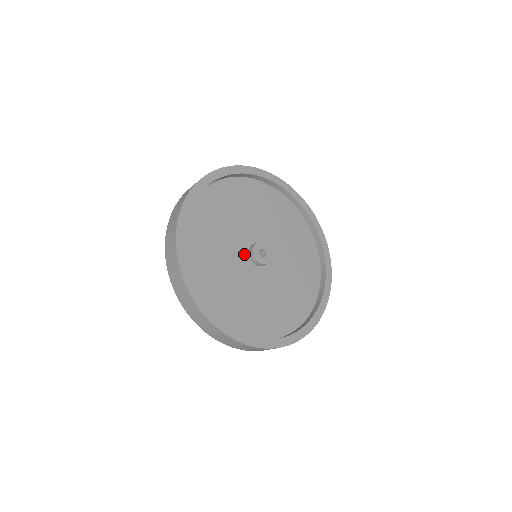
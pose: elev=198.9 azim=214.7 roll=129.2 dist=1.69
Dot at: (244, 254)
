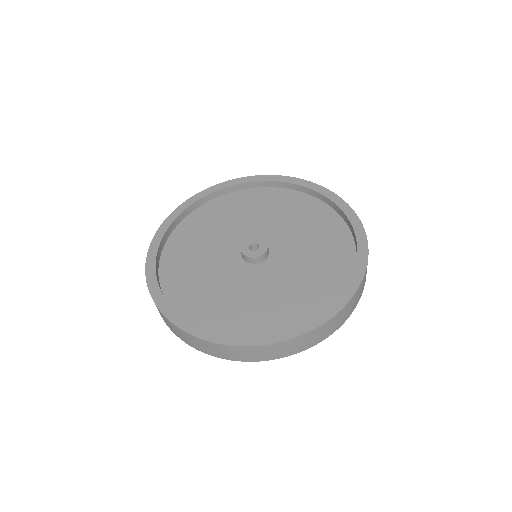
Dot at: (236, 257)
